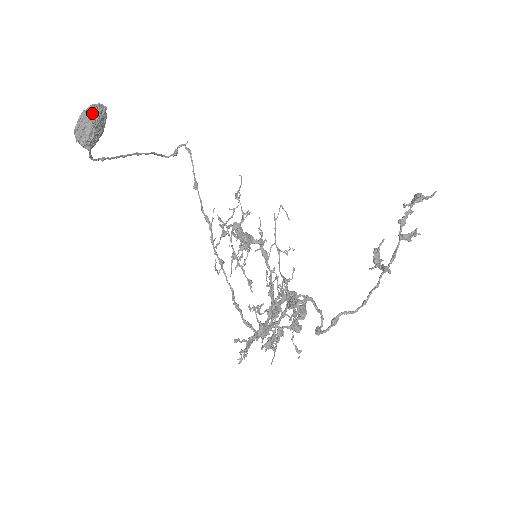
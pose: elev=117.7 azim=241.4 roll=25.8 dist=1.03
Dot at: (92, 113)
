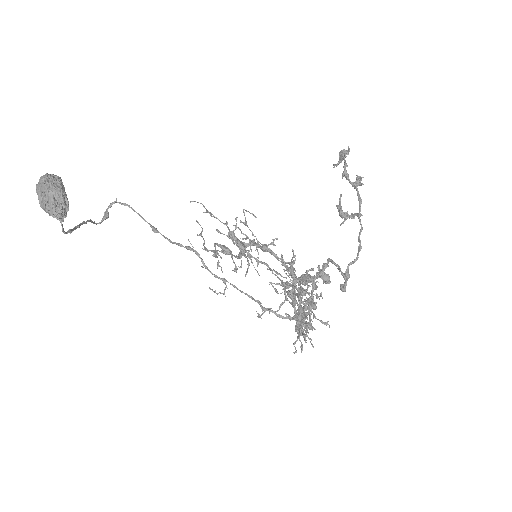
Dot at: (53, 181)
